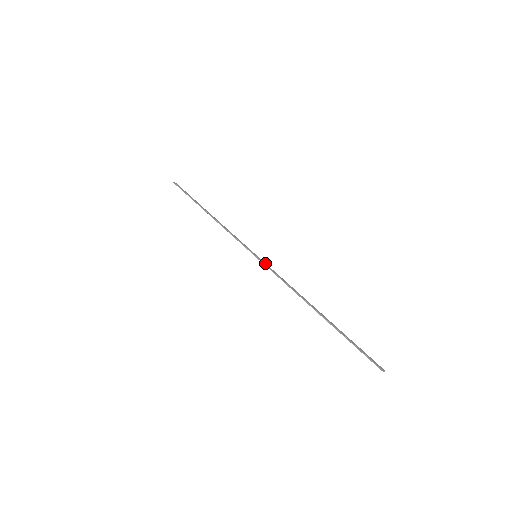
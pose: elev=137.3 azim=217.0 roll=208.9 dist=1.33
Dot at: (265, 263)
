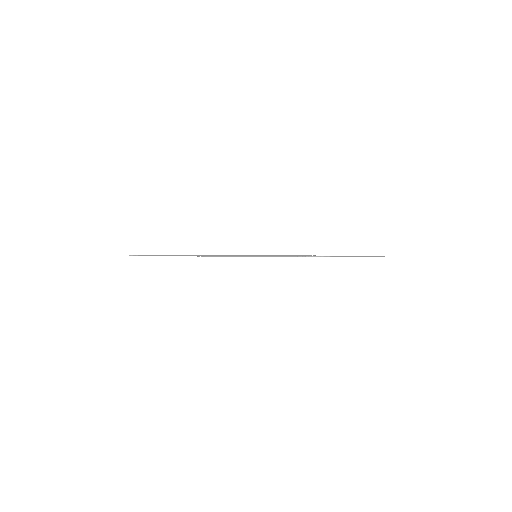
Dot at: (267, 255)
